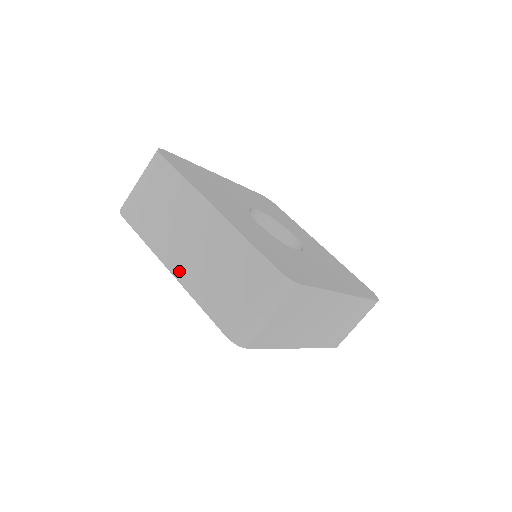
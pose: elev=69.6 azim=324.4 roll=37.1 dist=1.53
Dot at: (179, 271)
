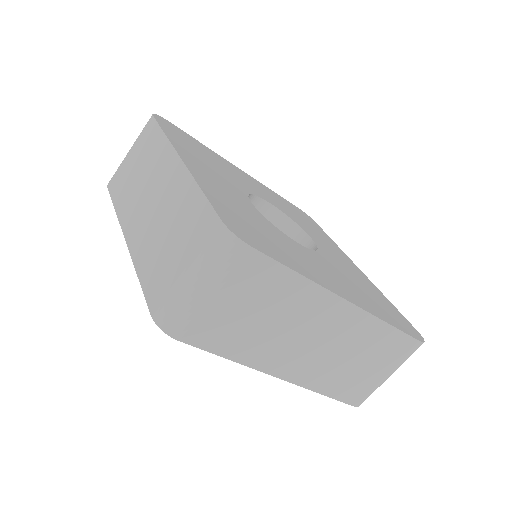
Dot at: (132, 238)
